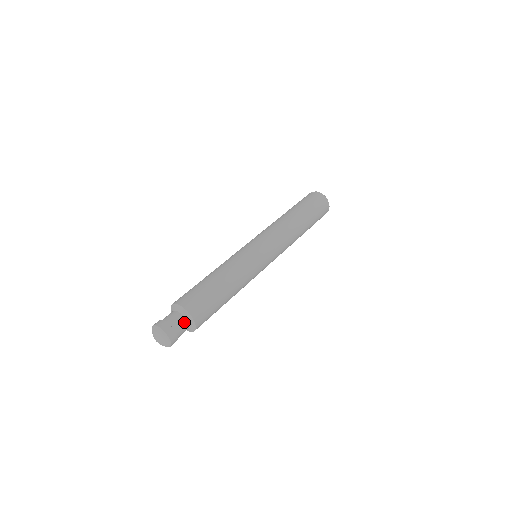
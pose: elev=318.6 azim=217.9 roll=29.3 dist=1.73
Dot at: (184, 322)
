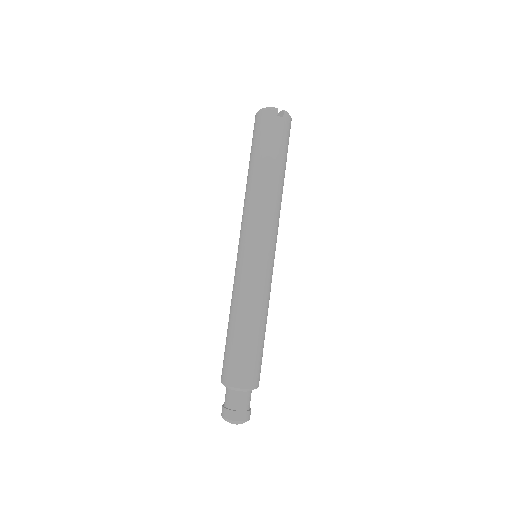
Dot at: occluded
